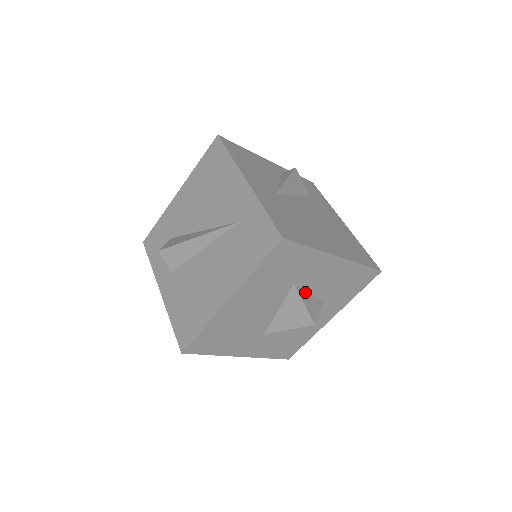
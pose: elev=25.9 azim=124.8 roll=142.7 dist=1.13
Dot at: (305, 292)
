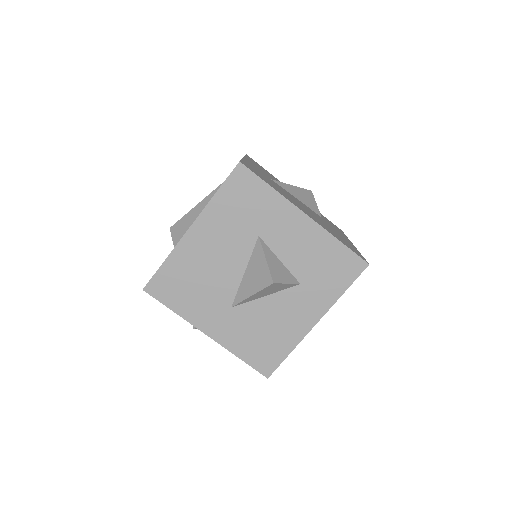
Dot at: (273, 254)
